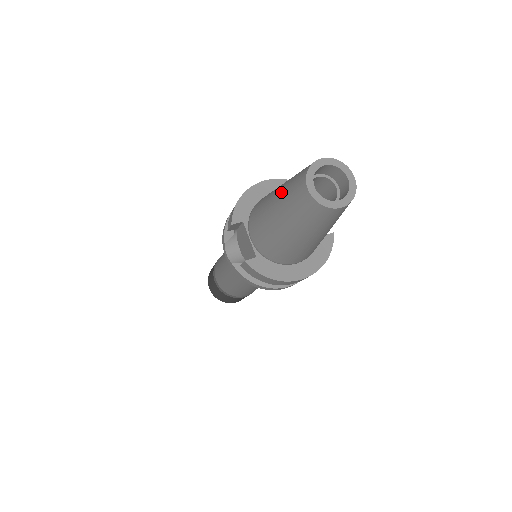
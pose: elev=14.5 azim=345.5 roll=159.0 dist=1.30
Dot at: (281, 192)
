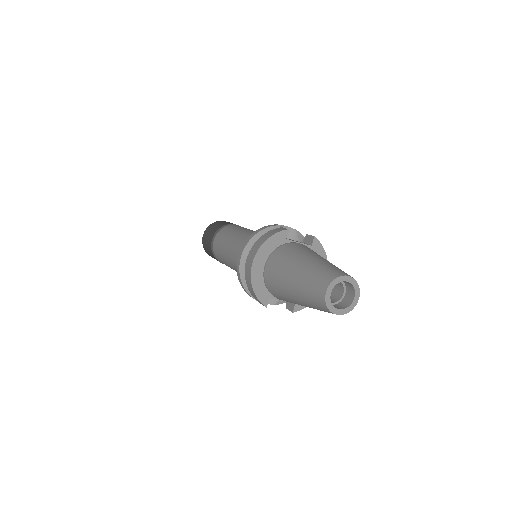
Dot at: (303, 302)
